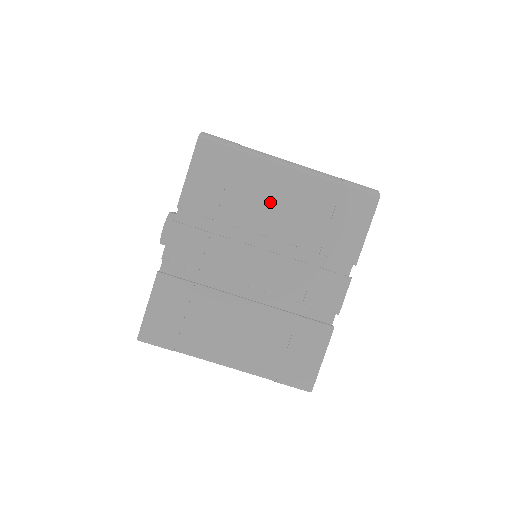
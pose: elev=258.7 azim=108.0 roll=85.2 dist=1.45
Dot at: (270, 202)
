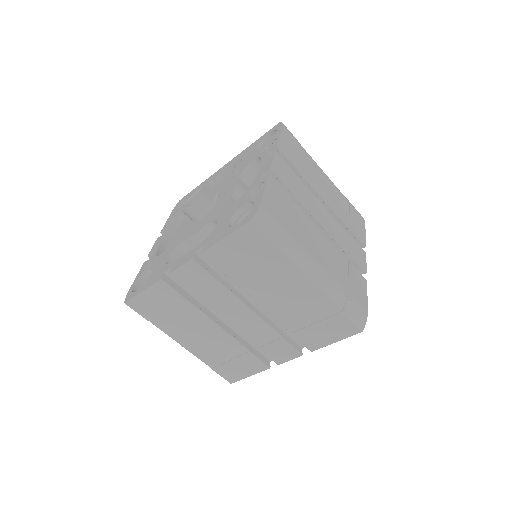
Dot at: (278, 290)
